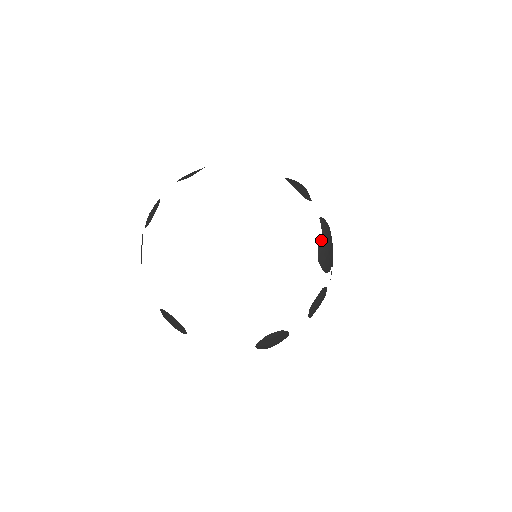
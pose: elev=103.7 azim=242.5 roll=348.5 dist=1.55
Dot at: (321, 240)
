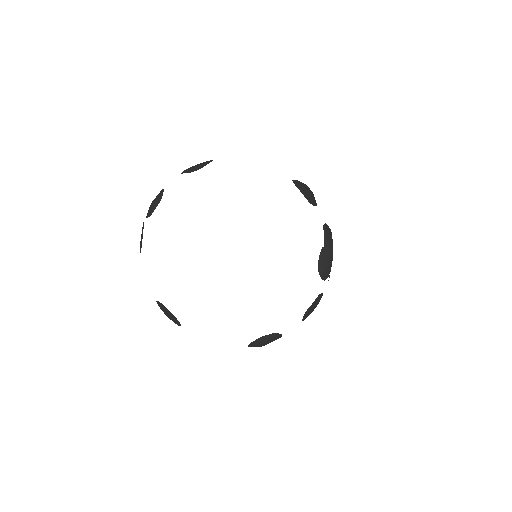
Dot at: (323, 248)
